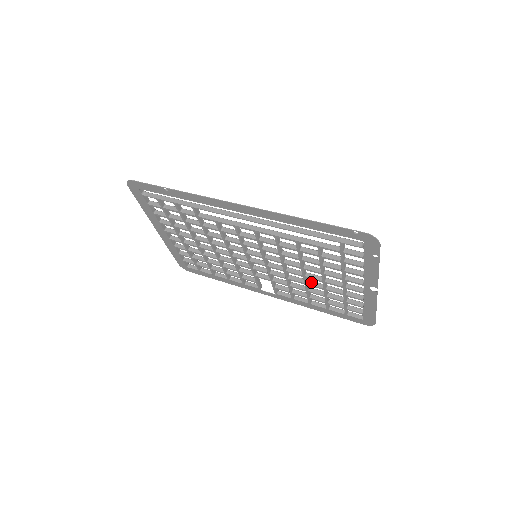
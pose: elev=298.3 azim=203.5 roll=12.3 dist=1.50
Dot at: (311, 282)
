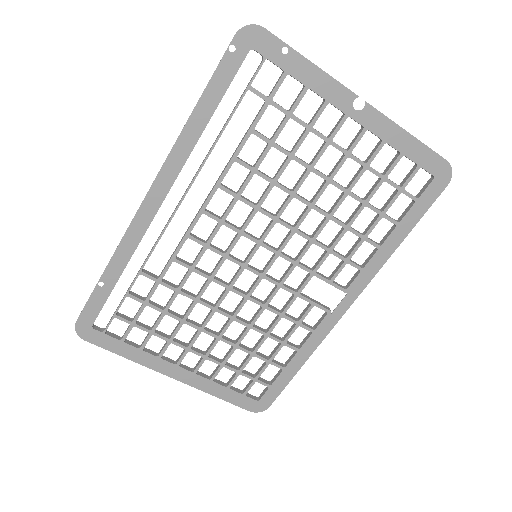
Dot at: (331, 209)
